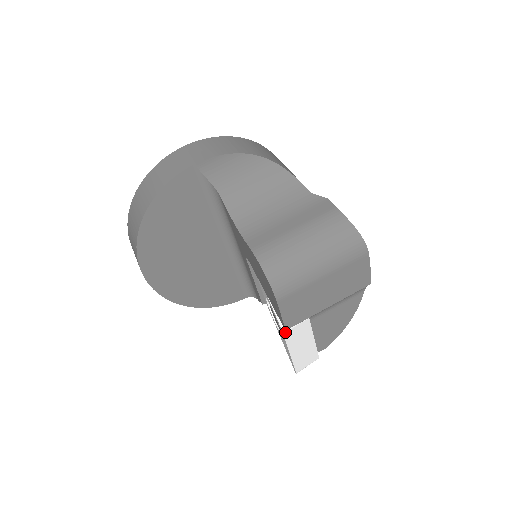
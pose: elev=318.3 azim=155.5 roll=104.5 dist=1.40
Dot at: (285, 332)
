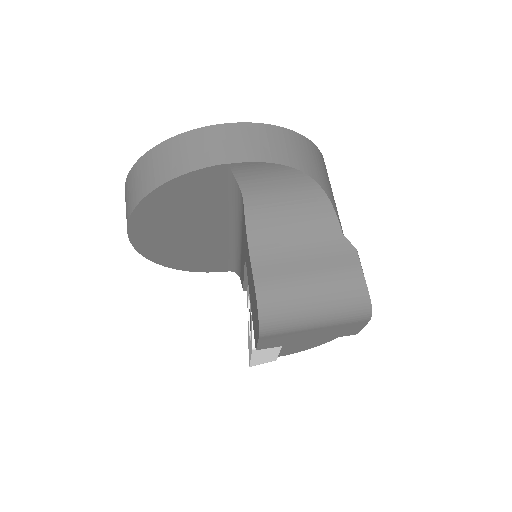
Dot at: (255, 349)
